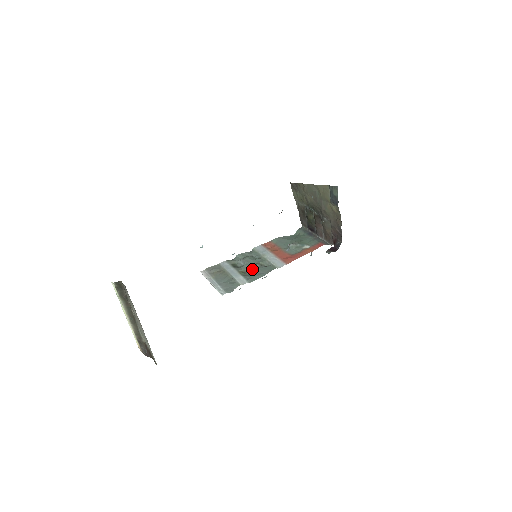
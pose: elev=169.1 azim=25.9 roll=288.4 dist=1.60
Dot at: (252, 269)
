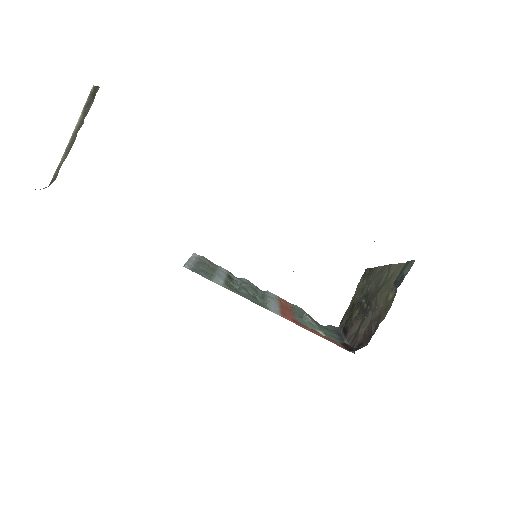
Dot at: (242, 288)
